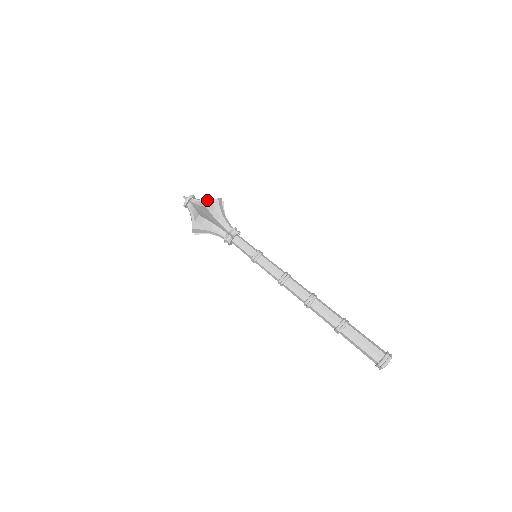
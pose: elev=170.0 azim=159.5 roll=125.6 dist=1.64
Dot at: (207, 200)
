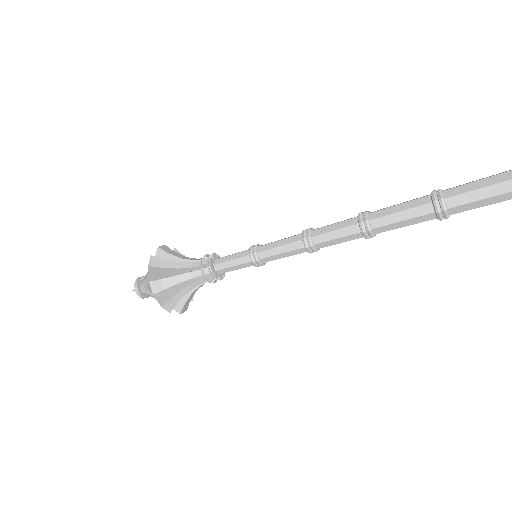
Dot at: occluded
